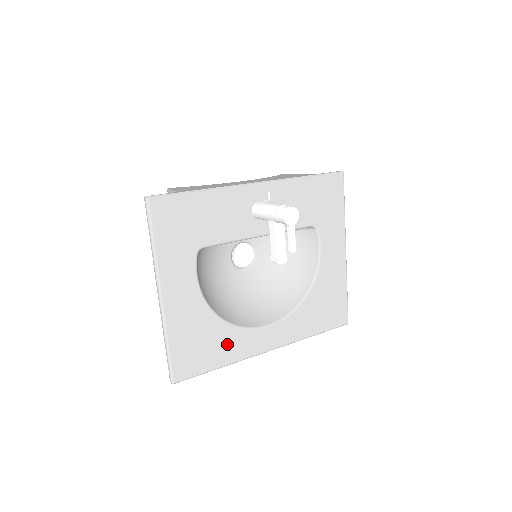
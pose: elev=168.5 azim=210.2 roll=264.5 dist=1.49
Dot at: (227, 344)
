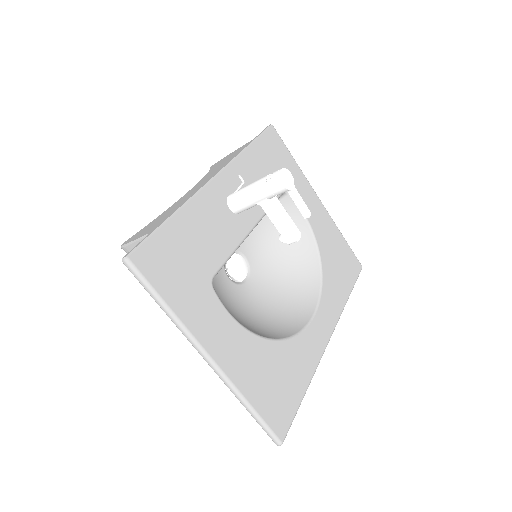
Dot at: (296, 362)
